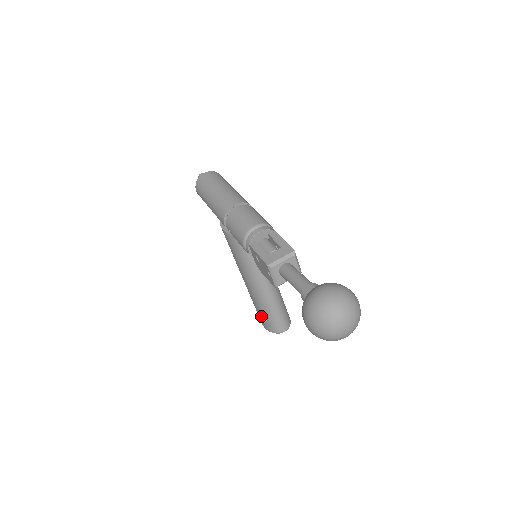
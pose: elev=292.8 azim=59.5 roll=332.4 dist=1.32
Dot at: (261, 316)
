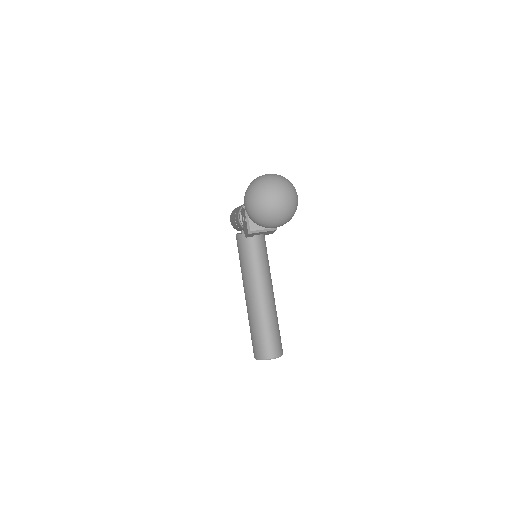
Dot at: (252, 338)
